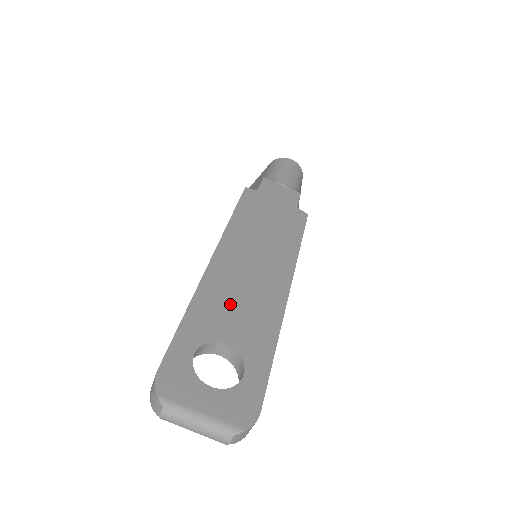
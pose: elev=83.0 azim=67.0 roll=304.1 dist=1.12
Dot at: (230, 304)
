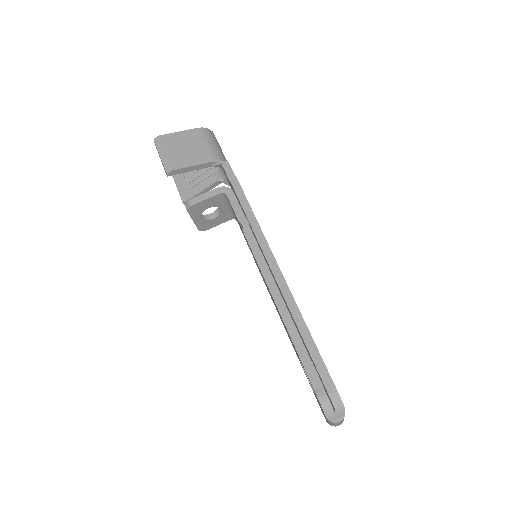
Dot at: occluded
